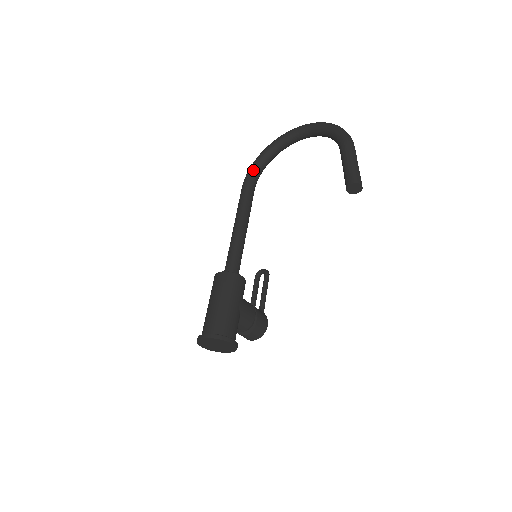
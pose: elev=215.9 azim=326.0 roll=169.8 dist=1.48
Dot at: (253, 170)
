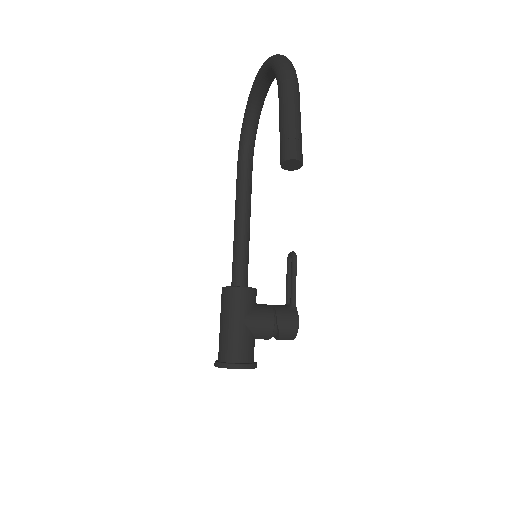
Dot at: (241, 143)
